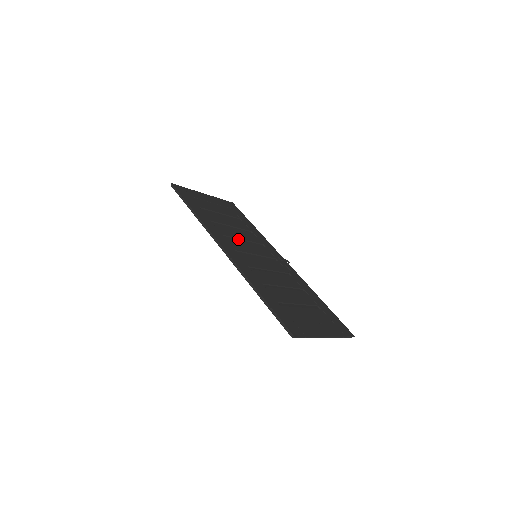
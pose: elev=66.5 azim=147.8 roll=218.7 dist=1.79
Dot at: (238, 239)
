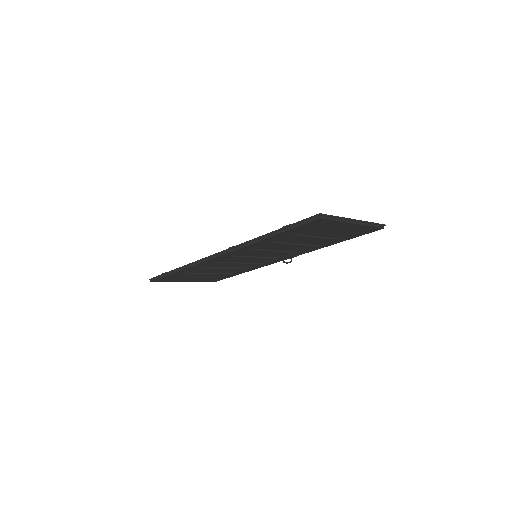
Dot at: (232, 262)
